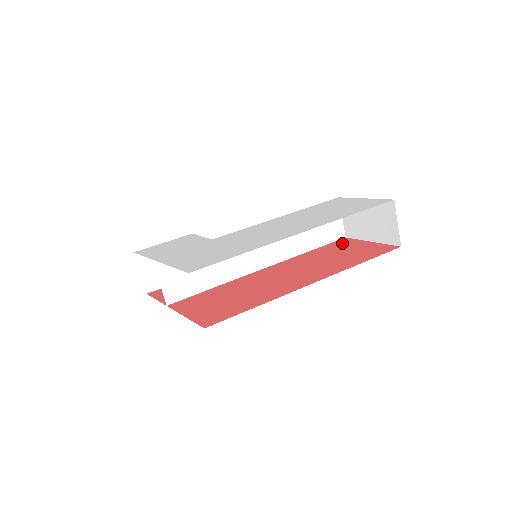
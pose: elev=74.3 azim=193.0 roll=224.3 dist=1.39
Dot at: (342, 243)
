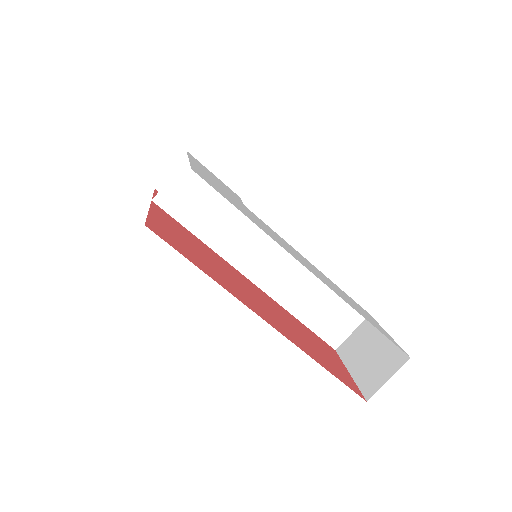
Dot at: (327, 347)
